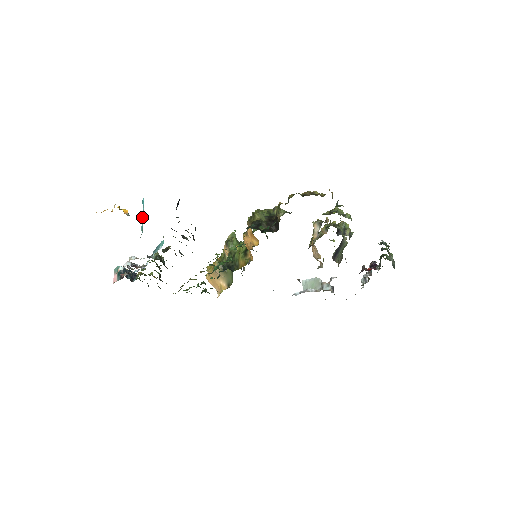
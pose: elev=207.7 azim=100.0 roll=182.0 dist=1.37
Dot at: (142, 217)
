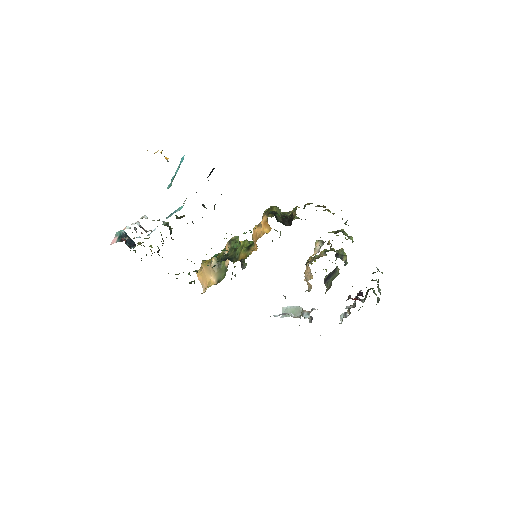
Dot at: (173, 177)
